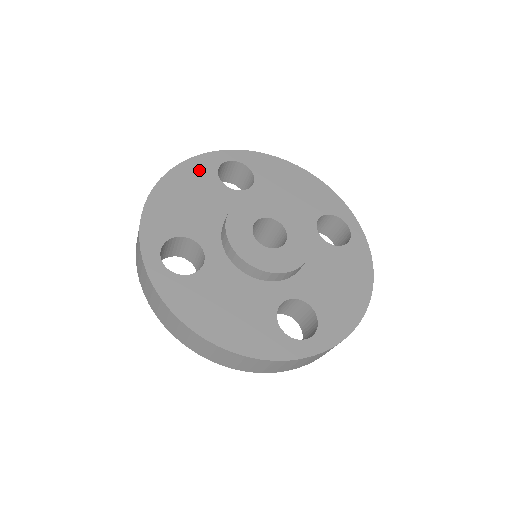
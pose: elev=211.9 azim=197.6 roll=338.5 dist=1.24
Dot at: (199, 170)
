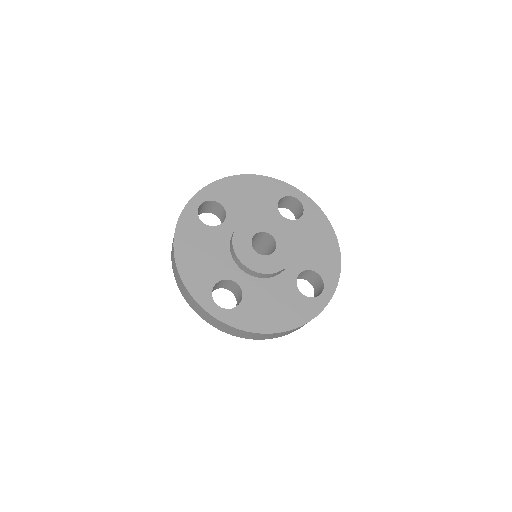
Dot at: (189, 227)
